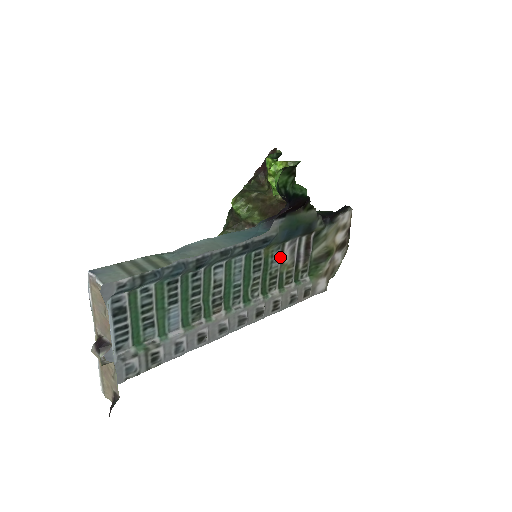
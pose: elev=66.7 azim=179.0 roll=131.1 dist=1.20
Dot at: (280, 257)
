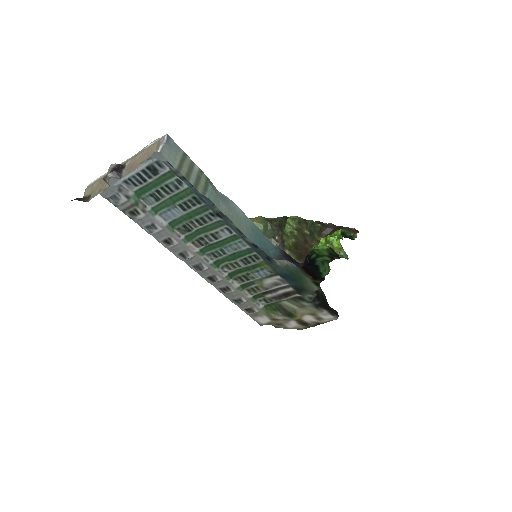
Dot at: (265, 276)
